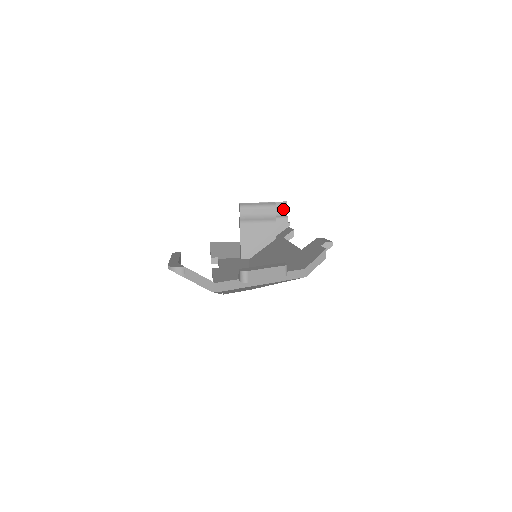
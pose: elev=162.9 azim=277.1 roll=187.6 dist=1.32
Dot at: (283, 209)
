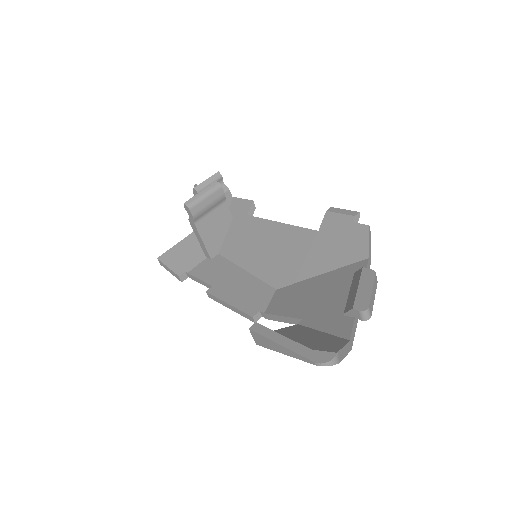
Dot at: (219, 181)
